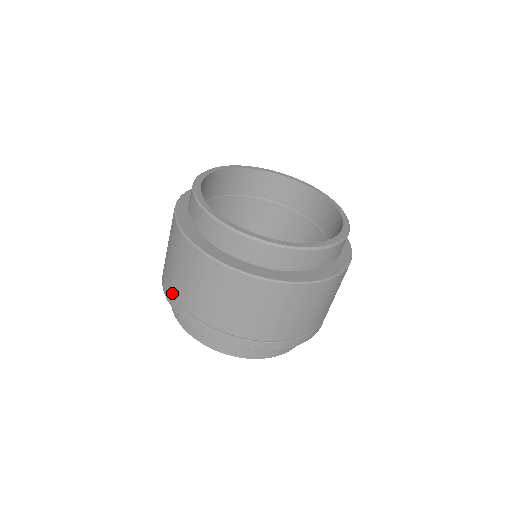
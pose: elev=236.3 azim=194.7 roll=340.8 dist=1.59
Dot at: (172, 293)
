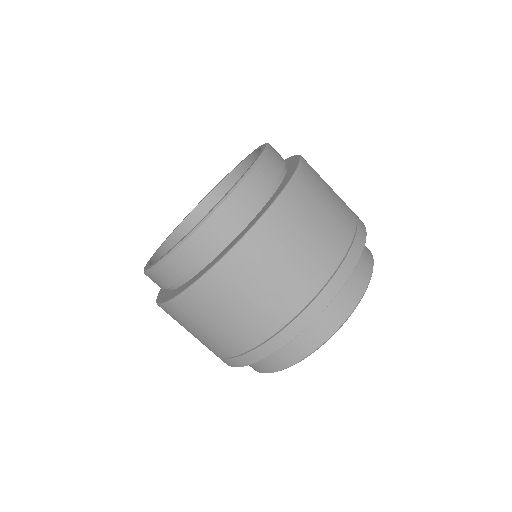
Dot at: occluded
